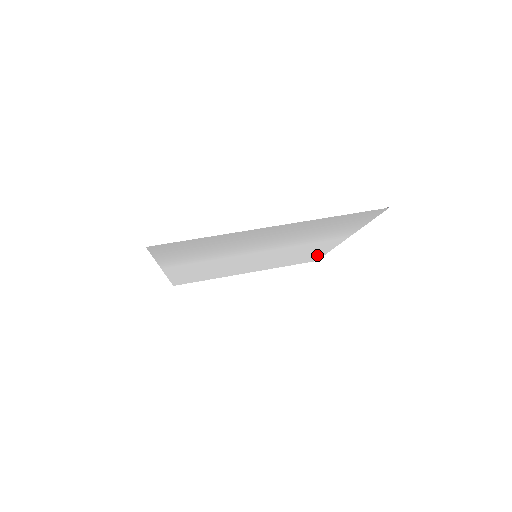
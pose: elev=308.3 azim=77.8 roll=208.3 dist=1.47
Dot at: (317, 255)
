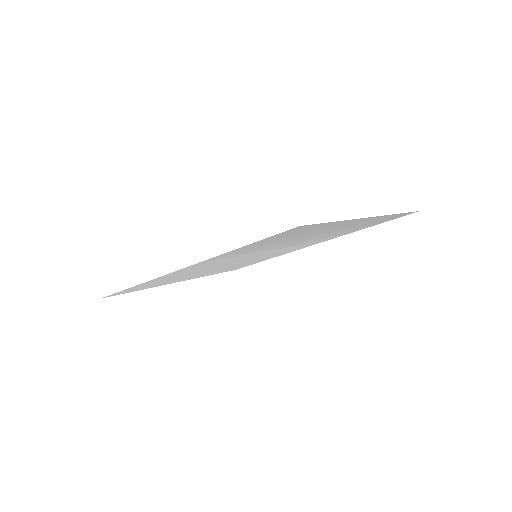
Dot at: occluded
